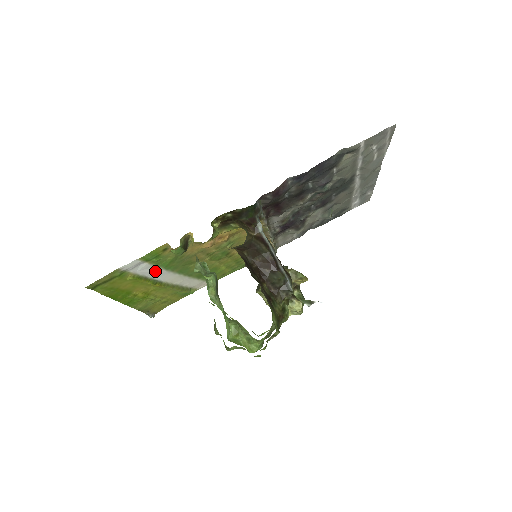
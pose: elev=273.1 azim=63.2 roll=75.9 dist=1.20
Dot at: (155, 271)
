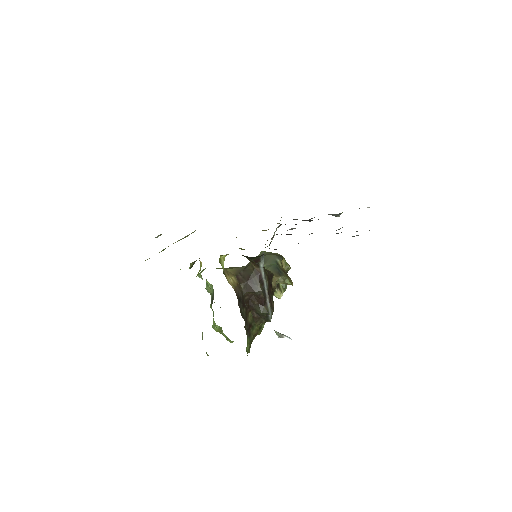
Dot at: occluded
